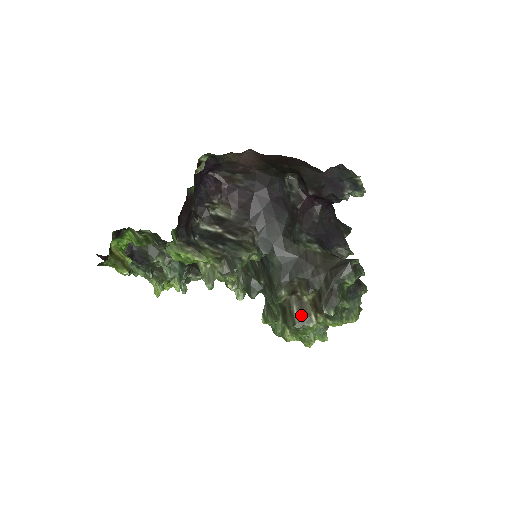
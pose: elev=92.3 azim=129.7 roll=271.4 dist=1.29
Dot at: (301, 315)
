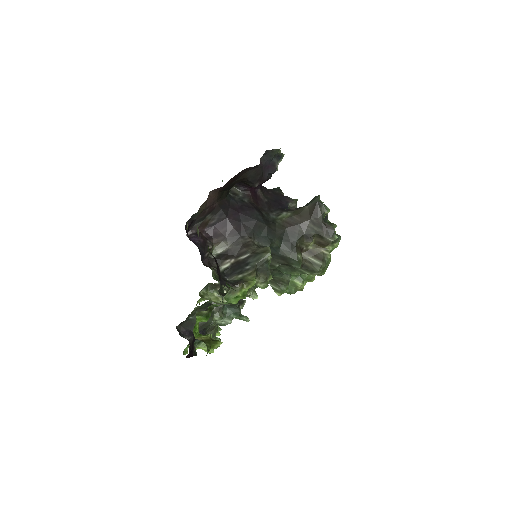
Dot at: (318, 258)
